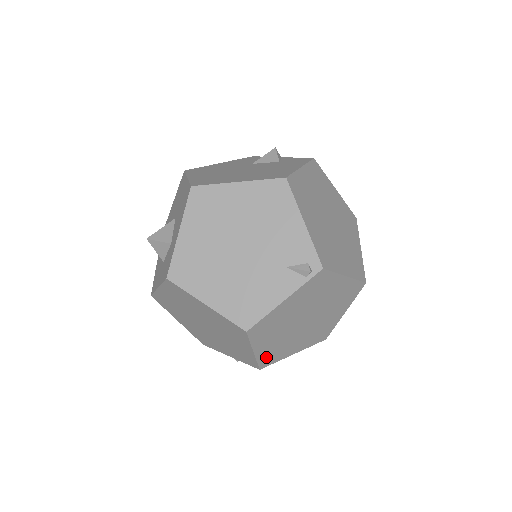
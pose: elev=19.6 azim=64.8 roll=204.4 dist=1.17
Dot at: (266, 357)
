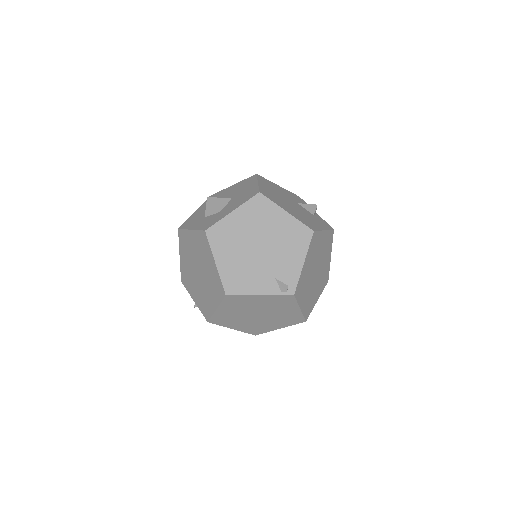
Dot at: (218, 318)
